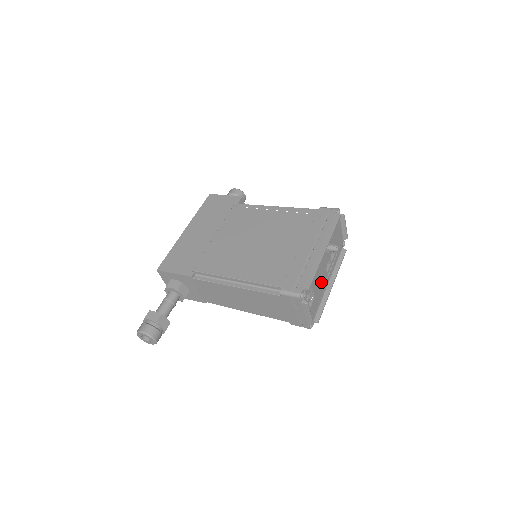
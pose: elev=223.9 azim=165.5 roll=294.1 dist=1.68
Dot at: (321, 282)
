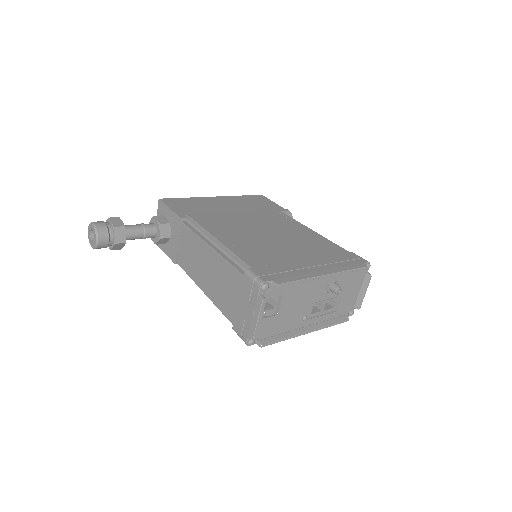
Dot at: (297, 311)
